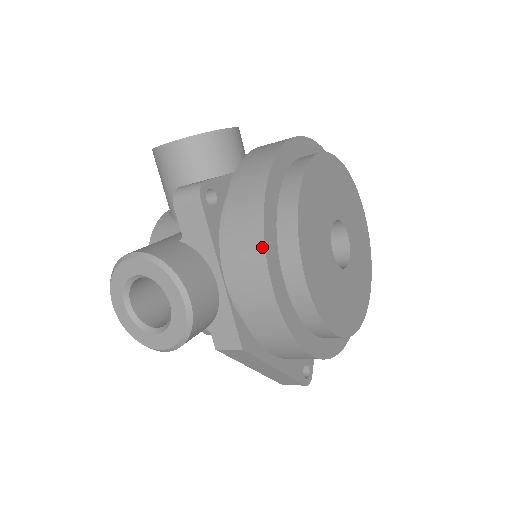
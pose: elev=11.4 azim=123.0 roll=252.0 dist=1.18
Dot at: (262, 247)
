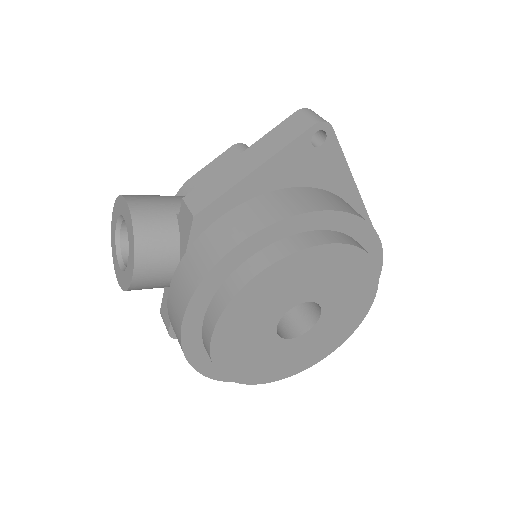
Dot at: occluded
